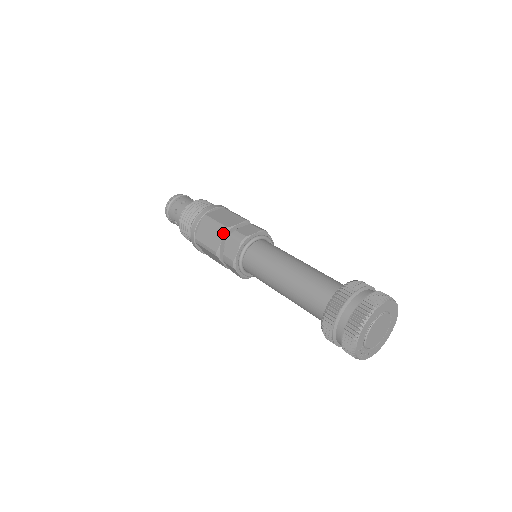
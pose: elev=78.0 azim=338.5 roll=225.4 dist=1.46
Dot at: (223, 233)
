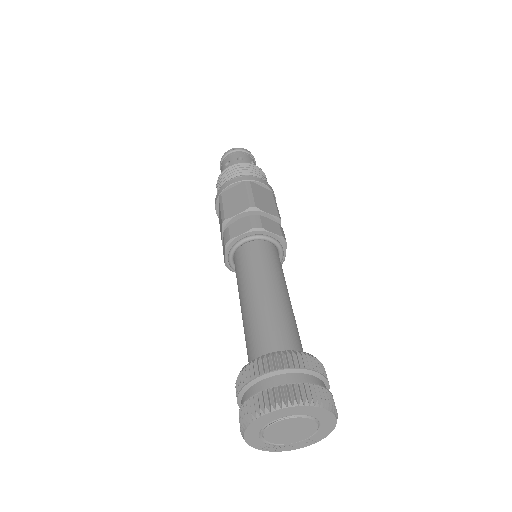
Dot at: (222, 226)
